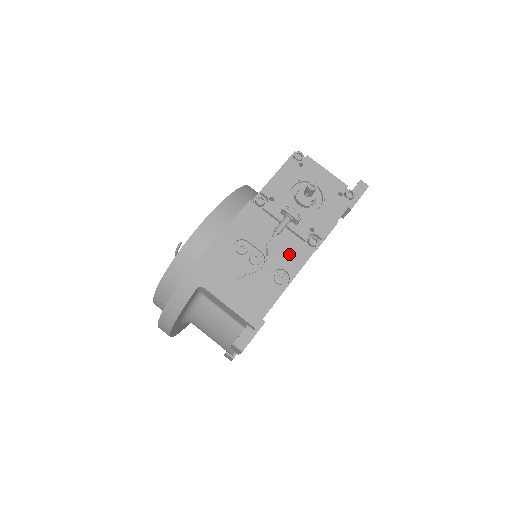
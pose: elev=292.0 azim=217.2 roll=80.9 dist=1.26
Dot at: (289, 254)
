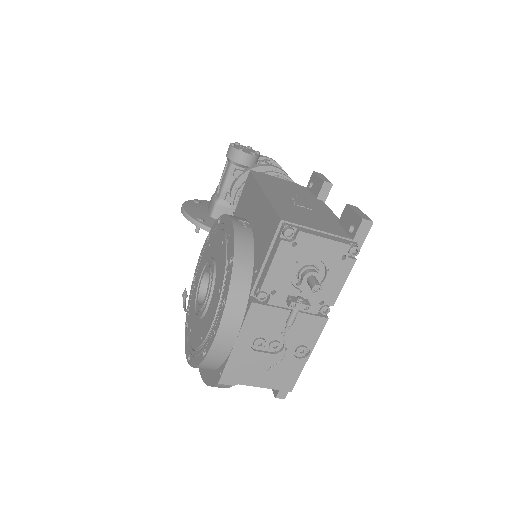
Dot at: (305, 331)
